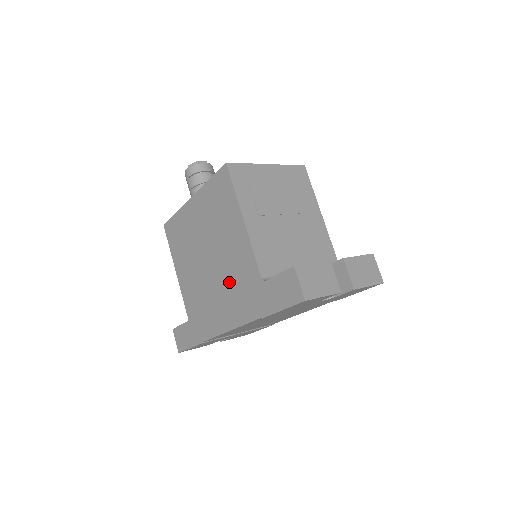
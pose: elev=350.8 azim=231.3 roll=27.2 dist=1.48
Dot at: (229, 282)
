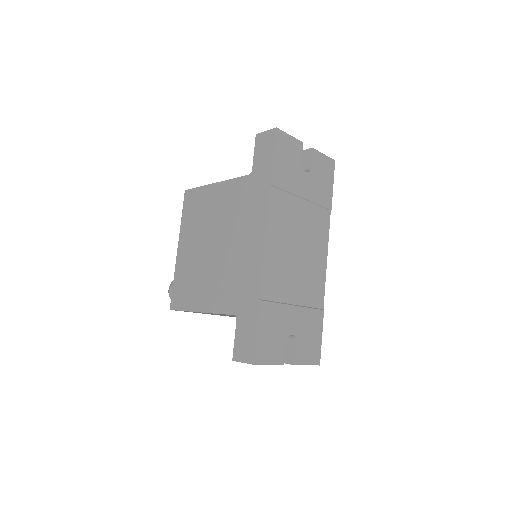
Dot at: (237, 221)
